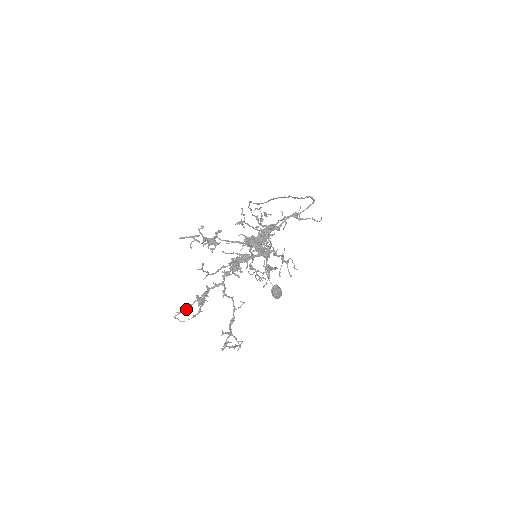
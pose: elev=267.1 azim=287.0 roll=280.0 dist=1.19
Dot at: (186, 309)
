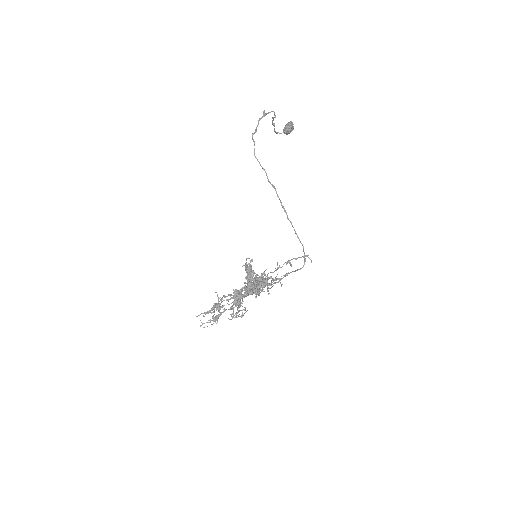
Dot at: occluded
